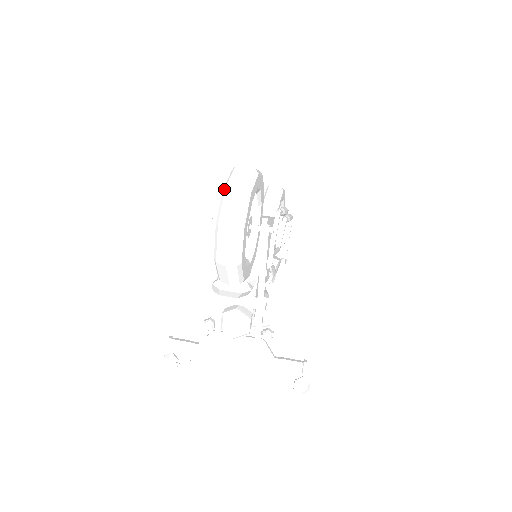
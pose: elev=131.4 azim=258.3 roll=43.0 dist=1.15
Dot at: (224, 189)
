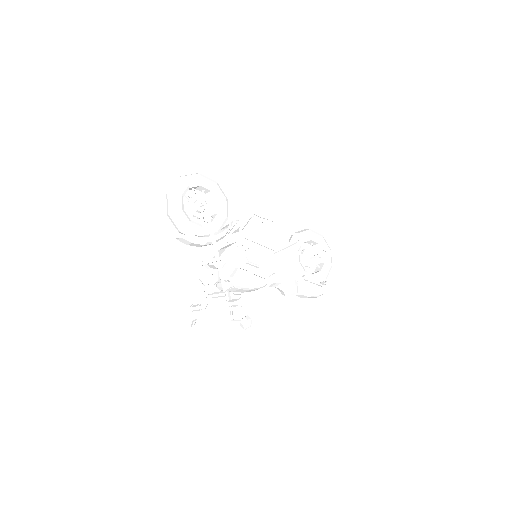
Dot at: occluded
